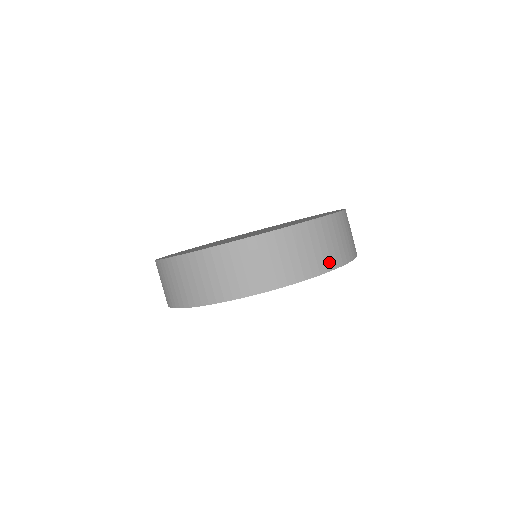
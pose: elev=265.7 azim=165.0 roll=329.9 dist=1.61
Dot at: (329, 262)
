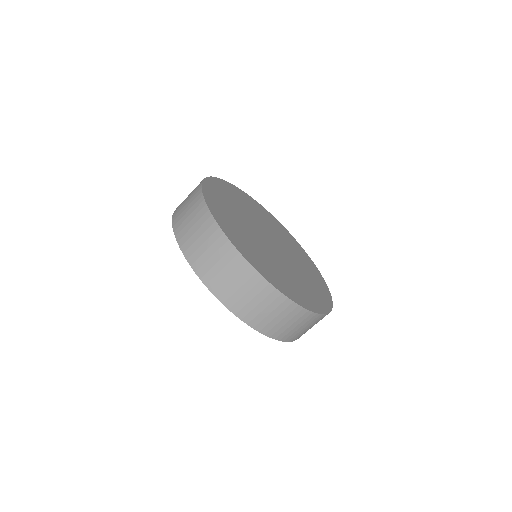
Dot at: occluded
